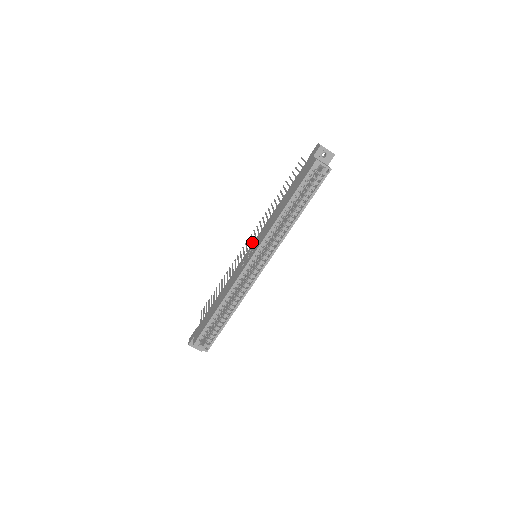
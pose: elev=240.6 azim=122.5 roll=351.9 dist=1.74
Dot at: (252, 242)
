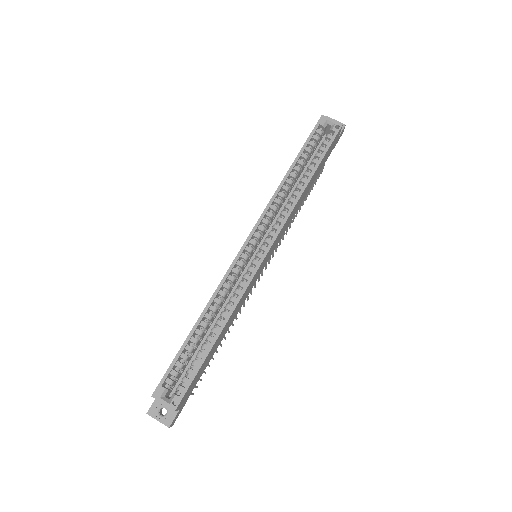
Dot at: occluded
